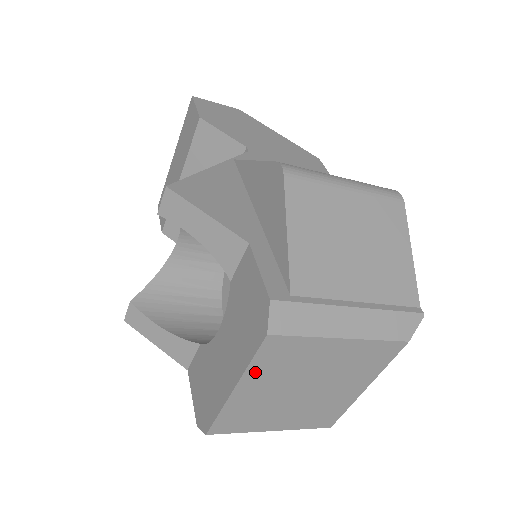
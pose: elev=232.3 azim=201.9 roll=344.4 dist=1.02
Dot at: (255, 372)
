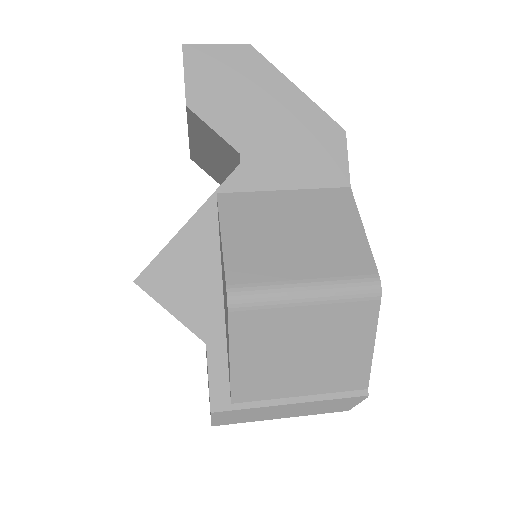
Dot at: occluded
